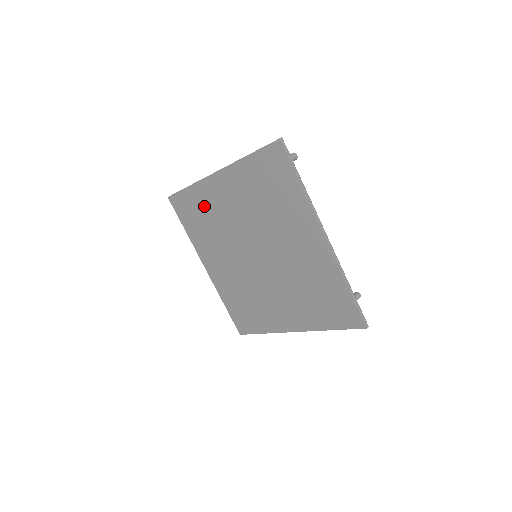
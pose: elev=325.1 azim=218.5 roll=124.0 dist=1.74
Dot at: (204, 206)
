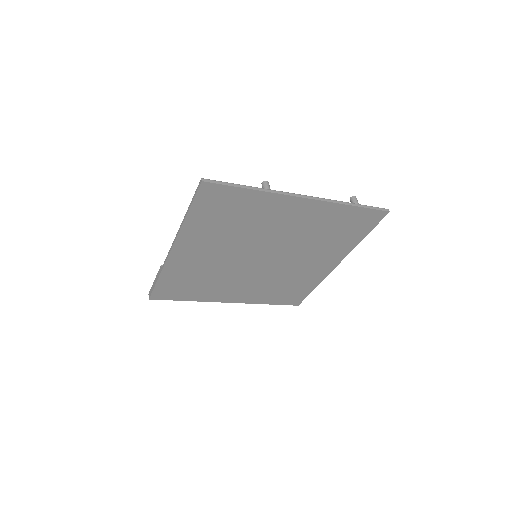
Dot at: (251, 211)
